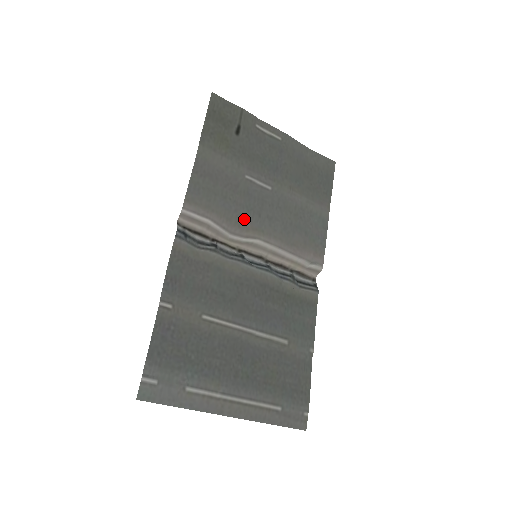
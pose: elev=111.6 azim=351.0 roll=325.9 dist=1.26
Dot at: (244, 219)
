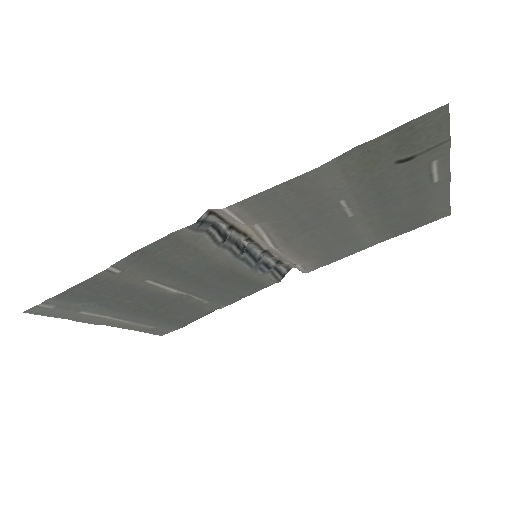
Dot at: (286, 227)
